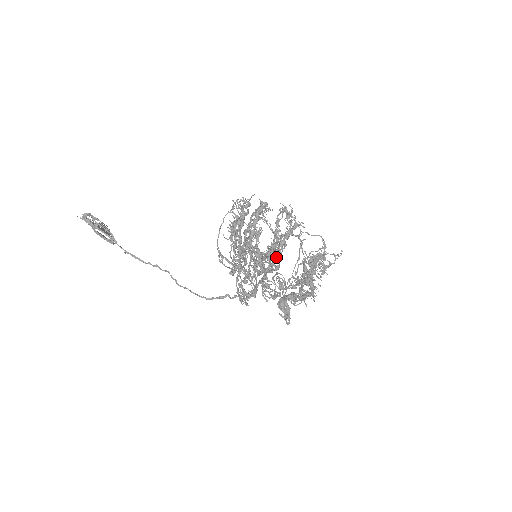
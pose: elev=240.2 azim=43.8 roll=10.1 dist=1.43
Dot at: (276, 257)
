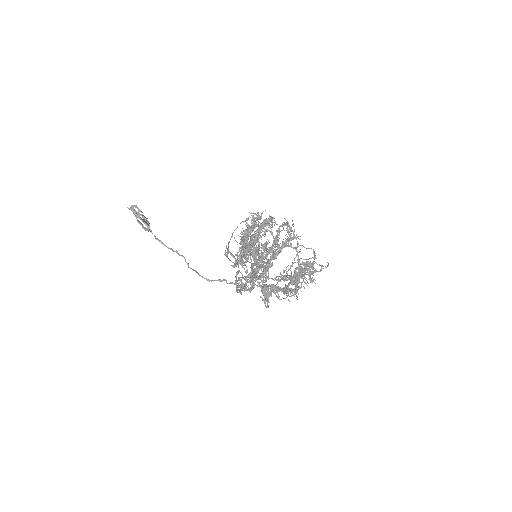
Dot at: (271, 258)
